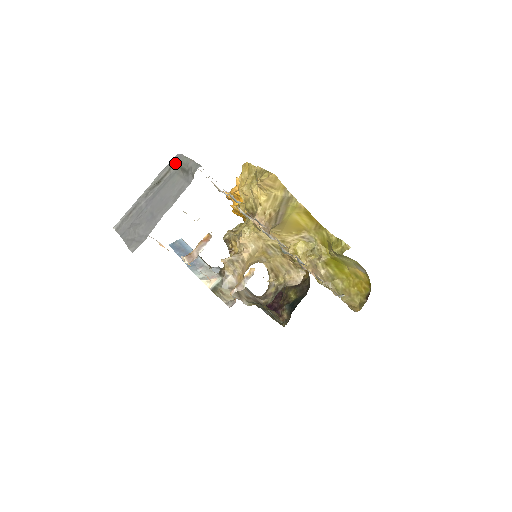
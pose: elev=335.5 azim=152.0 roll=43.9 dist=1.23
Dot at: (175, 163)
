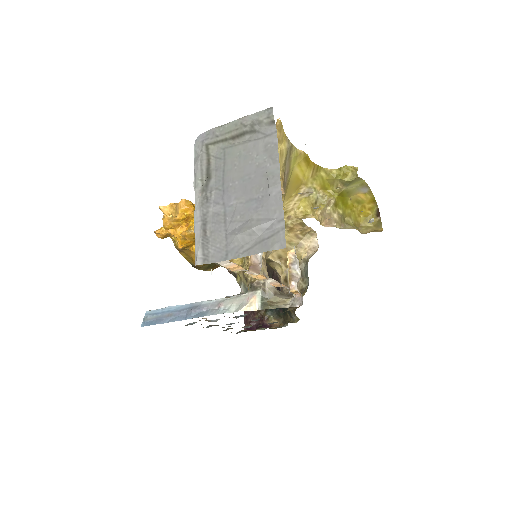
Dot at: (209, 144)
